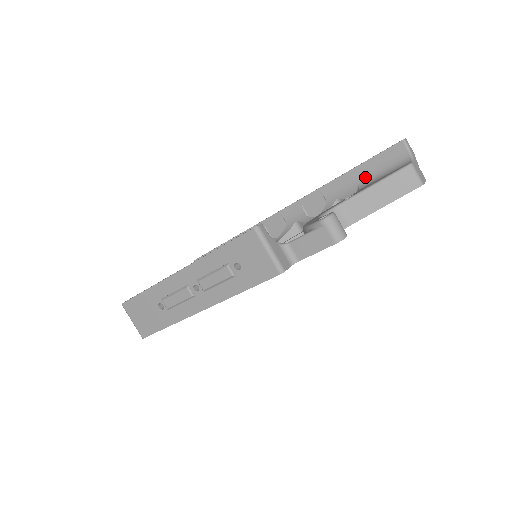
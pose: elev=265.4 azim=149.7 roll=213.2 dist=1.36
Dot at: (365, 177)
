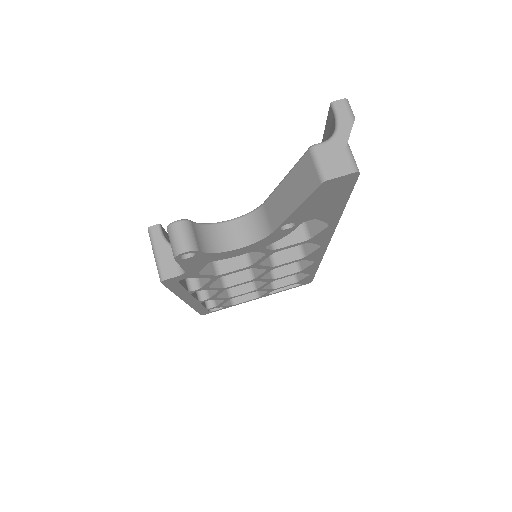
Dot at: occluded
